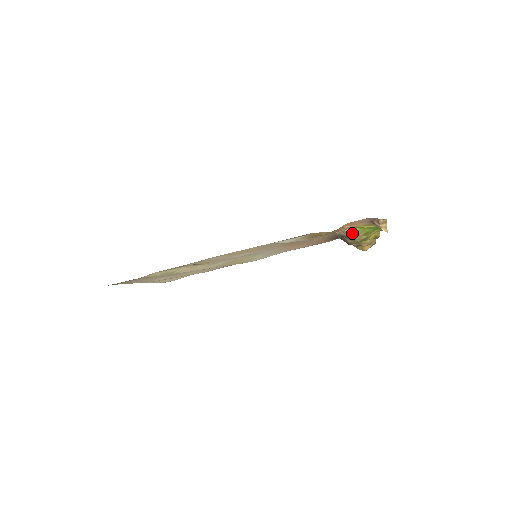
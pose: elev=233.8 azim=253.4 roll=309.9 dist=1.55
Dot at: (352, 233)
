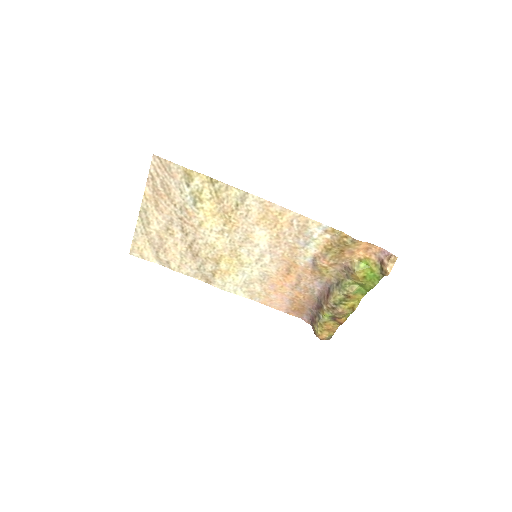
Dot at: (358, 267)
